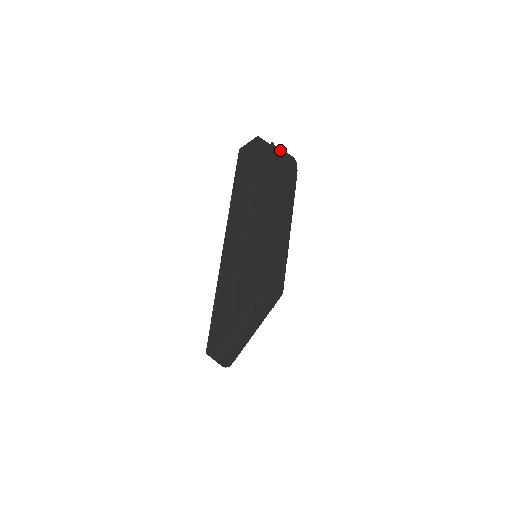
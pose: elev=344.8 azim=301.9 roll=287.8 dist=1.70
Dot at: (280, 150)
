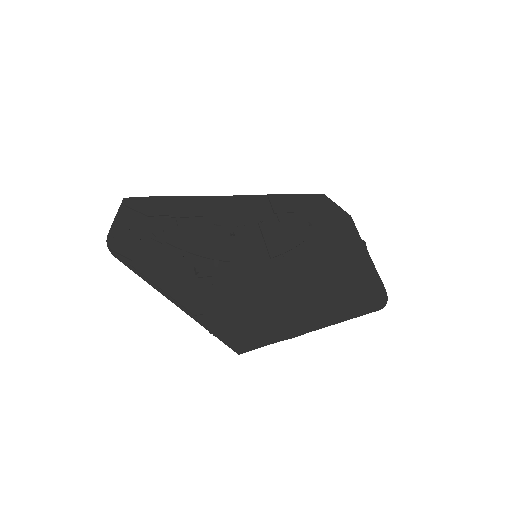
Dot at: (371, 260)
